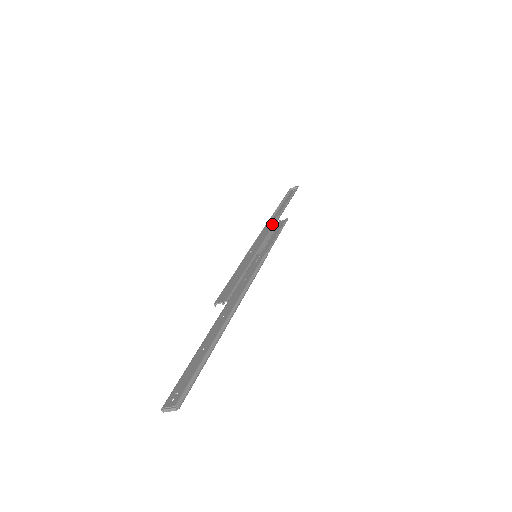
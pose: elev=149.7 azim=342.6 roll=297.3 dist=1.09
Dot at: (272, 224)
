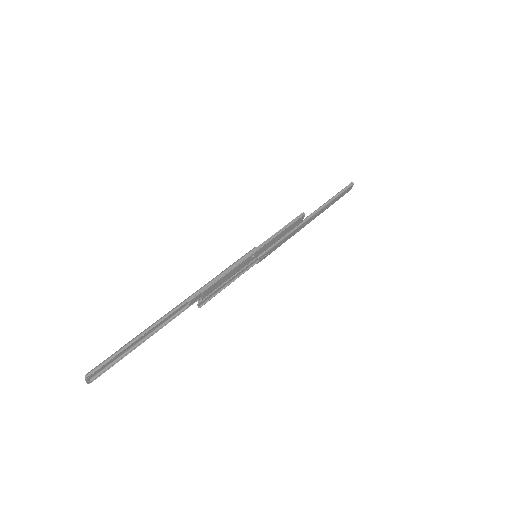
Dot at: occluded
